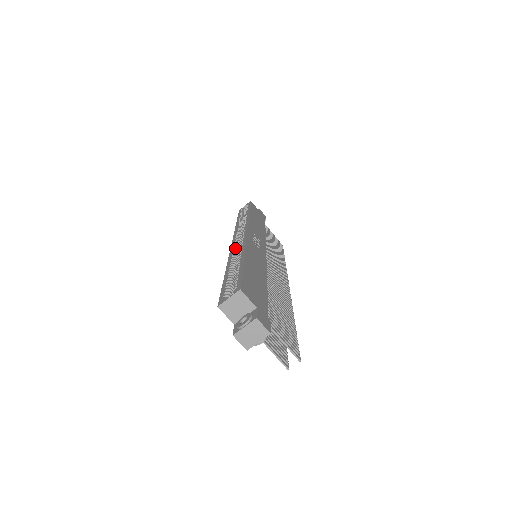
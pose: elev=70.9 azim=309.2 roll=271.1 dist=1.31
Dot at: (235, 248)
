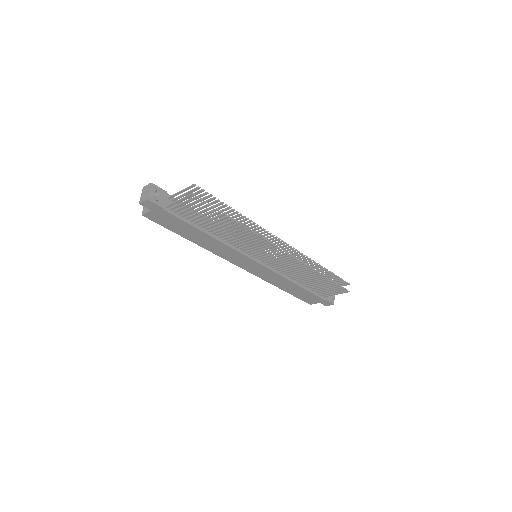
Dot at: occluded
